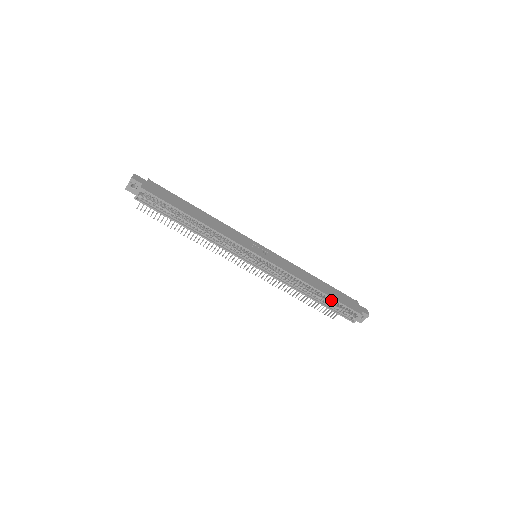
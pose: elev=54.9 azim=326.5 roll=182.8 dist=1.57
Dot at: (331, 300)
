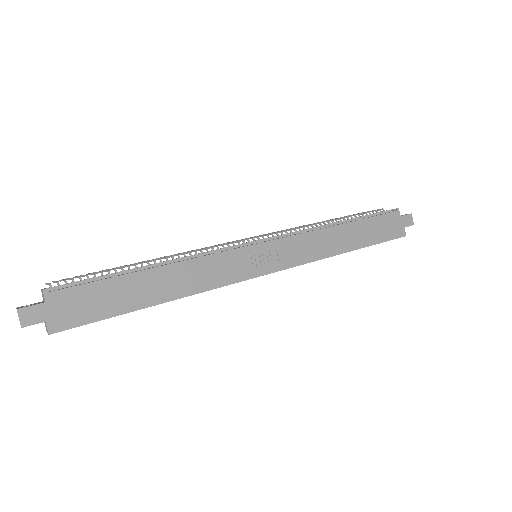
Dot at: (366, 244)
